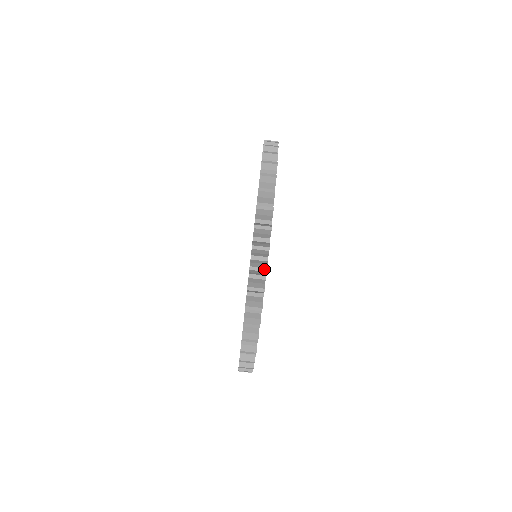
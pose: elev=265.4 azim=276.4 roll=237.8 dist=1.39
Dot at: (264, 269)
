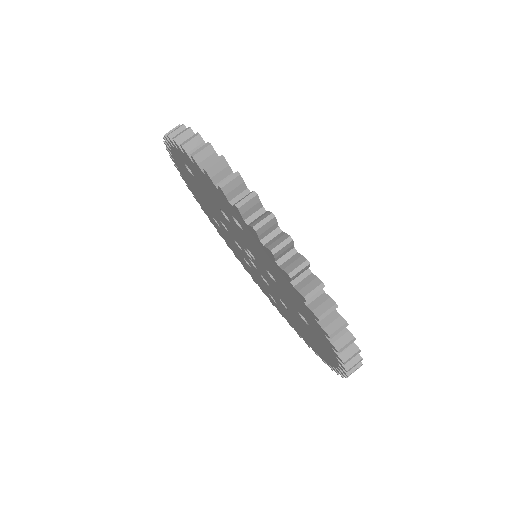
Dot at: (270, 216)
